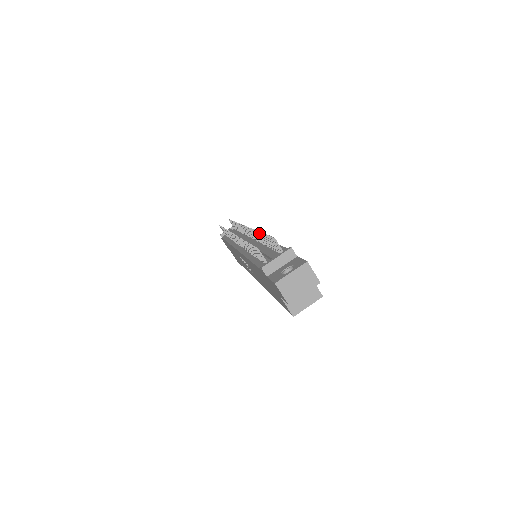
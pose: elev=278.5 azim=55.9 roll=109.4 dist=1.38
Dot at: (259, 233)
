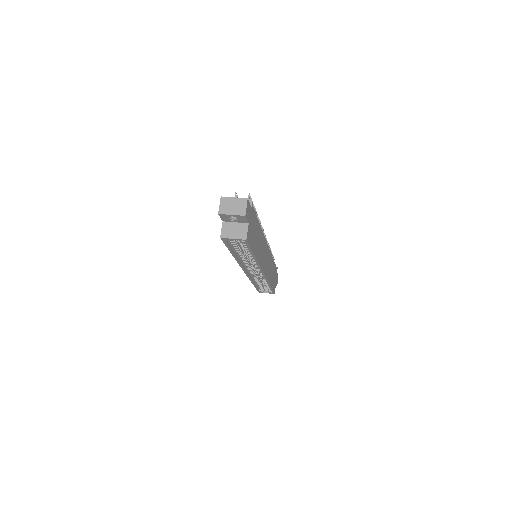
Dot at: (257, 214)
